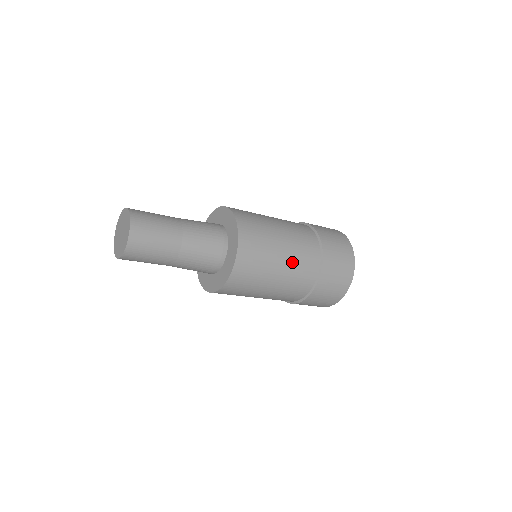
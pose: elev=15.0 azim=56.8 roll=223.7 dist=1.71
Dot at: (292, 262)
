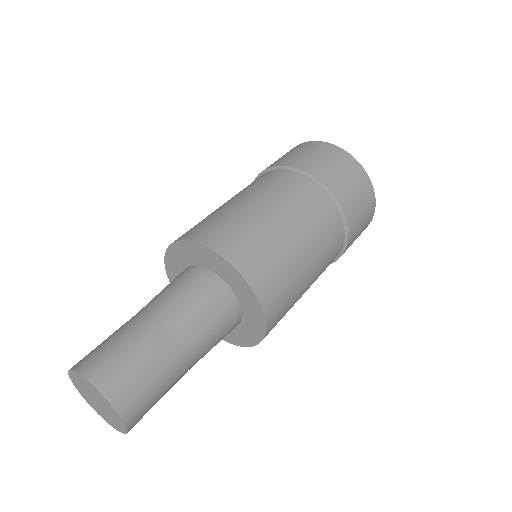
Dot at: occluded
